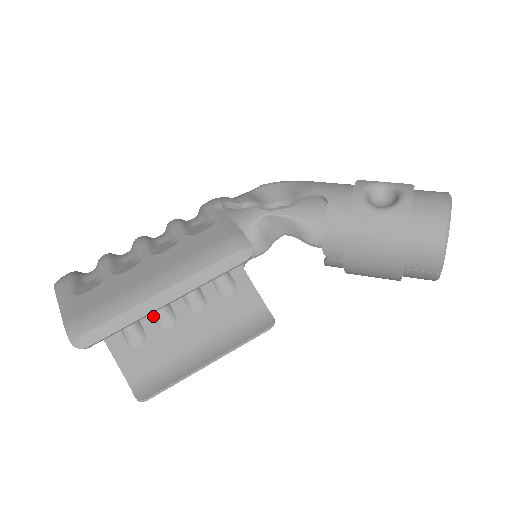
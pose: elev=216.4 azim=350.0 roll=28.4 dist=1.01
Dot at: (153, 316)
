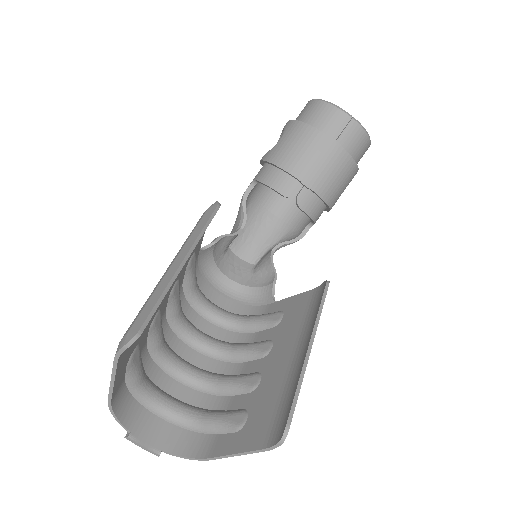
Dot at: (239, 395)
